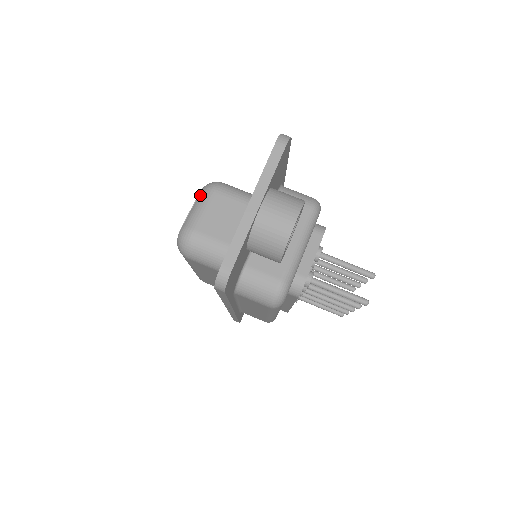
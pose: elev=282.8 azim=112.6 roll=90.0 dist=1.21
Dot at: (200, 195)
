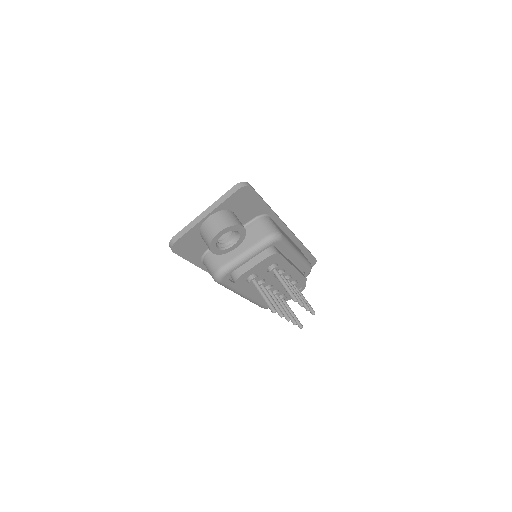
Dot at: occluded
